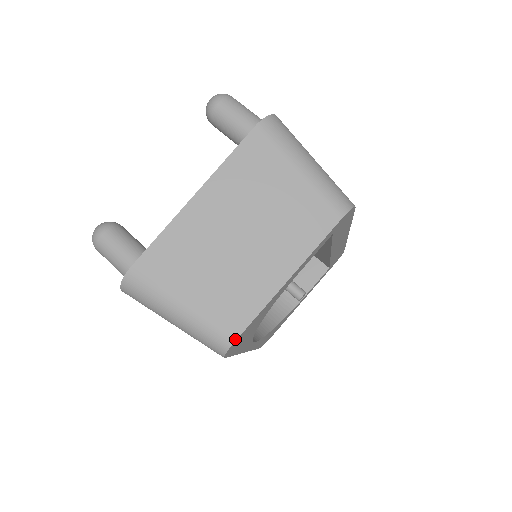
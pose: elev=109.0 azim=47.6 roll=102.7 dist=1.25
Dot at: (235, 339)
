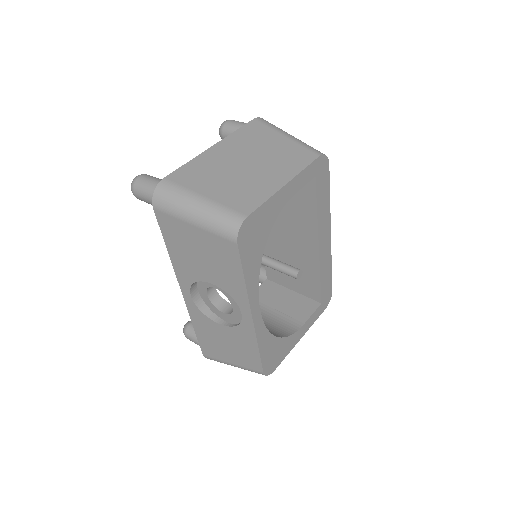
Dot at: (247, 216)
